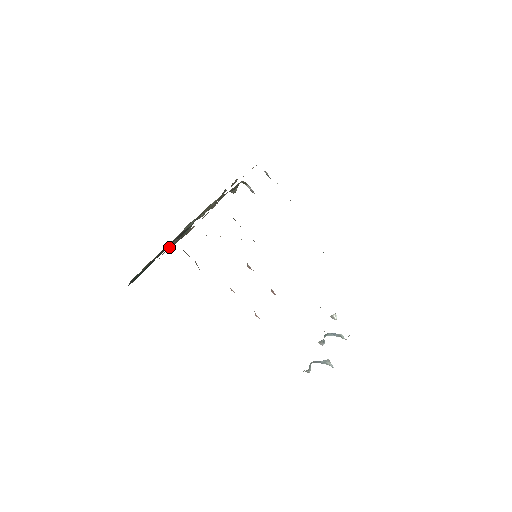
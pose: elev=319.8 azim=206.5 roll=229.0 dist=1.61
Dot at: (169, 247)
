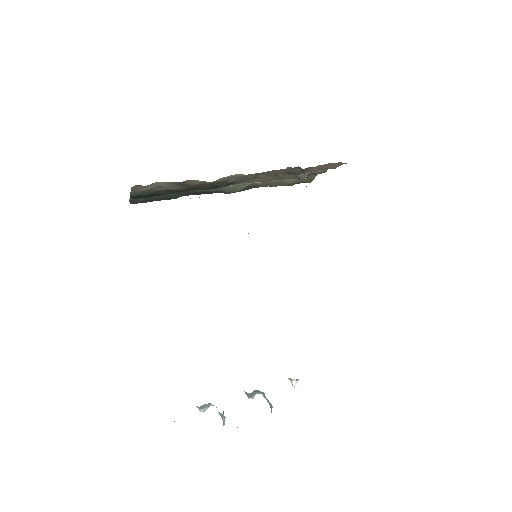
Dot at: (159, 185)
